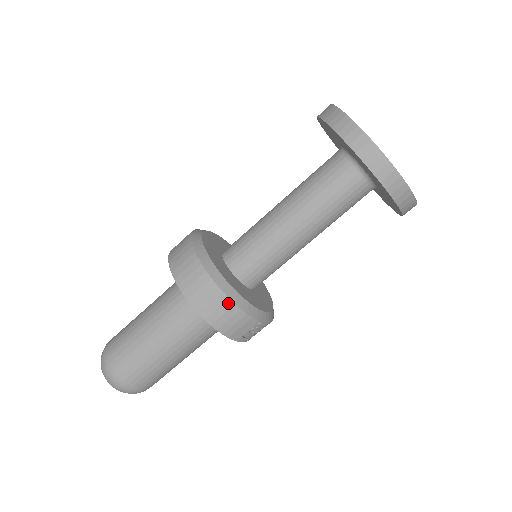
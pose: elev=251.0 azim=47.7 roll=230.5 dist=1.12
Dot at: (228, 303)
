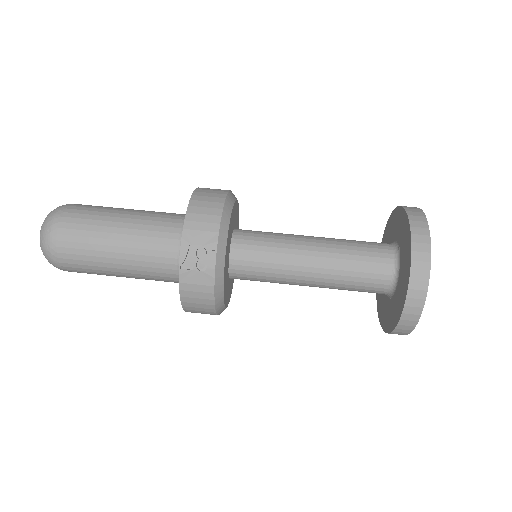
Dot at: (219, 205)
